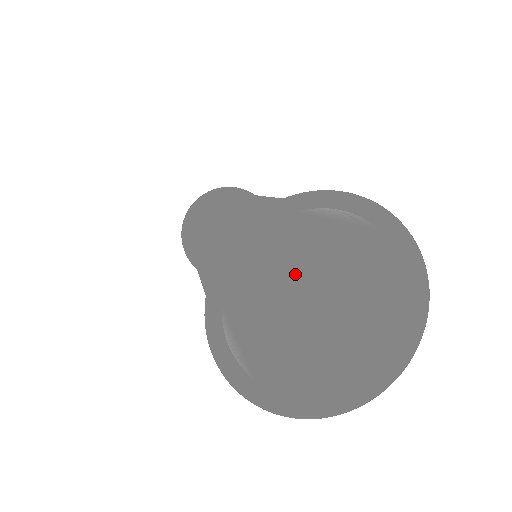
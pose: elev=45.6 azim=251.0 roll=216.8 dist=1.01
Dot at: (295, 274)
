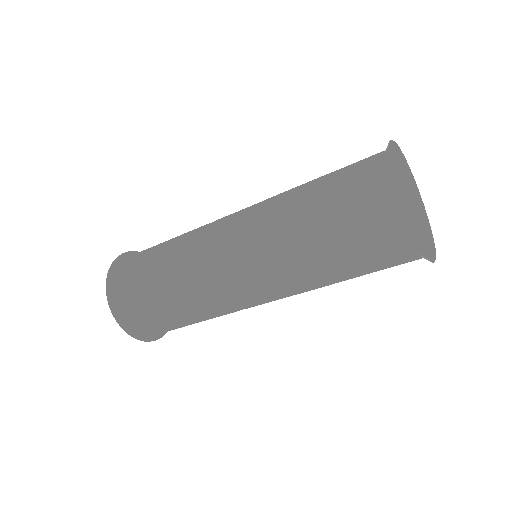
Dot at: occluded
